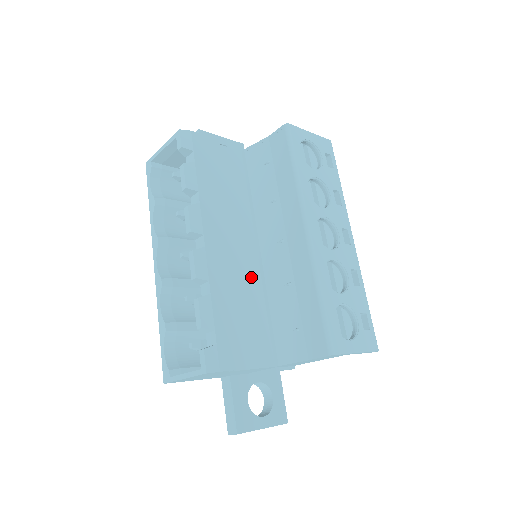
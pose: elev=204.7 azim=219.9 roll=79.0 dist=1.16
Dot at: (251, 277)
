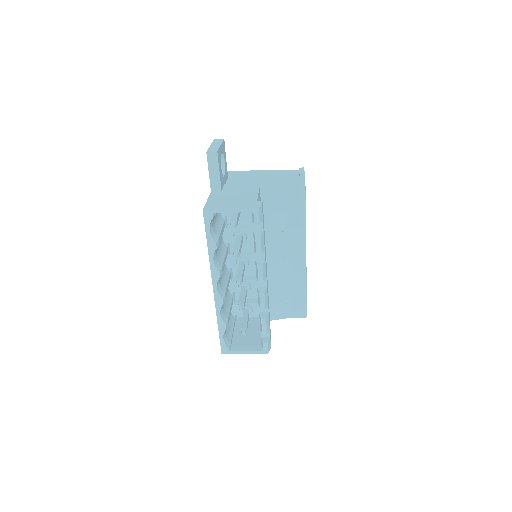
Dot at: occluded
